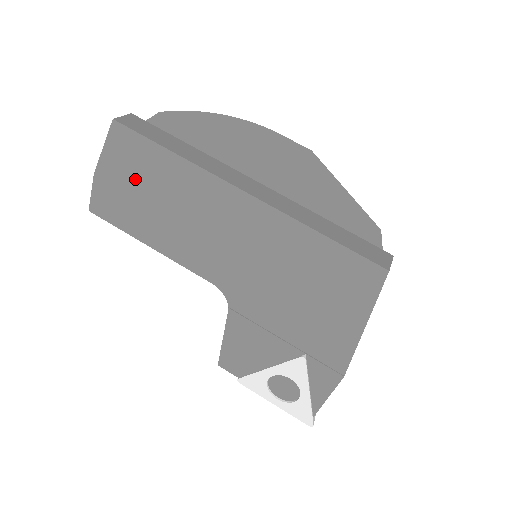
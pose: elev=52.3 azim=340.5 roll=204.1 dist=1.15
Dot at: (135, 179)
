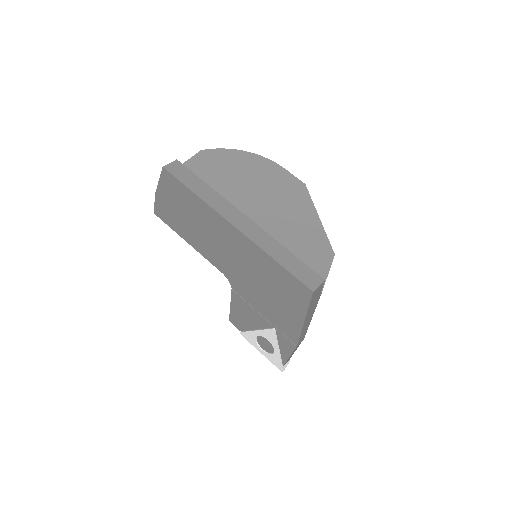
Dot at: (177, 203)
